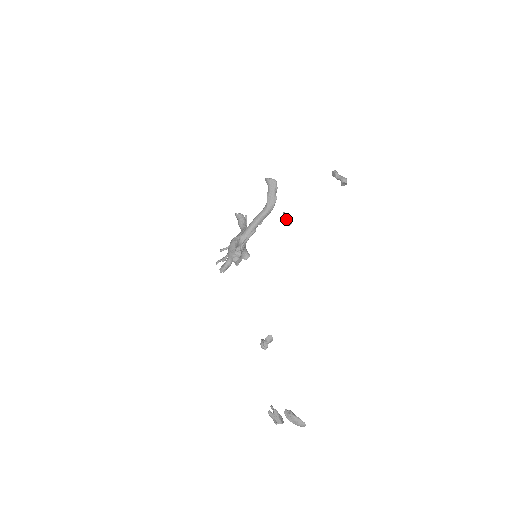
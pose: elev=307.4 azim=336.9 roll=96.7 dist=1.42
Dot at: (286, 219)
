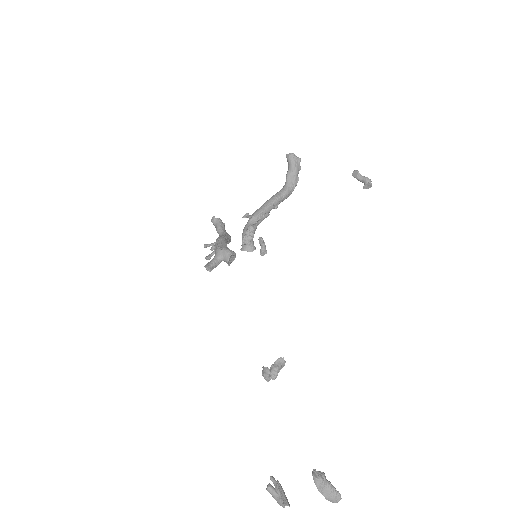
Dot at: occluded
